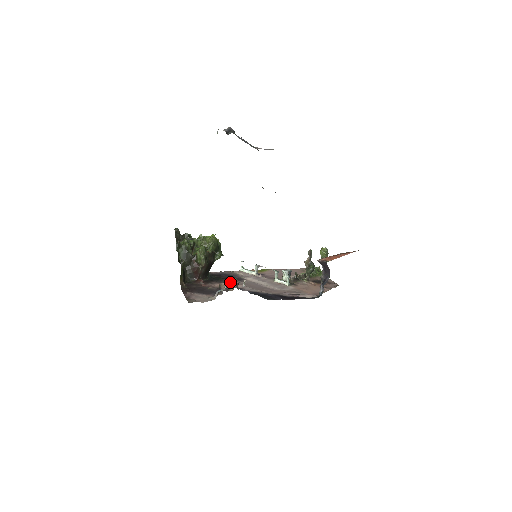
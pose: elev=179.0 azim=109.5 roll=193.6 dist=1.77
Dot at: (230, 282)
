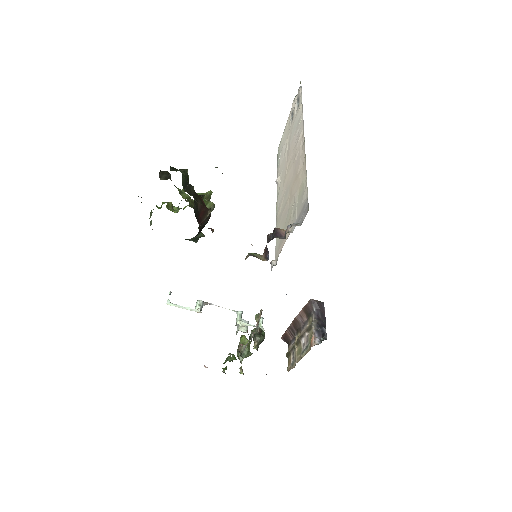
Dot at: occluded
